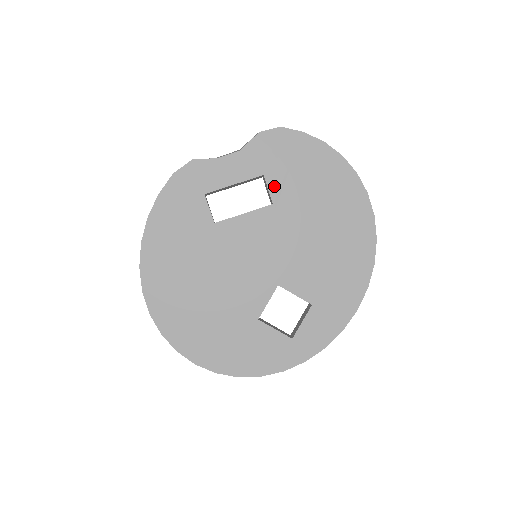
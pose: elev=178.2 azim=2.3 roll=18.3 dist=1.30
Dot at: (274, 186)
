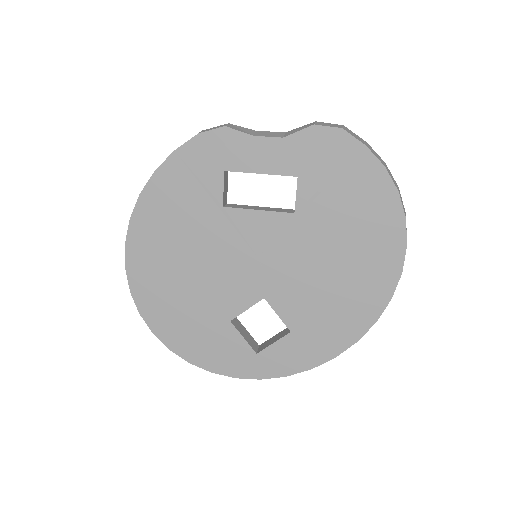
Dot at: (304, 194)
